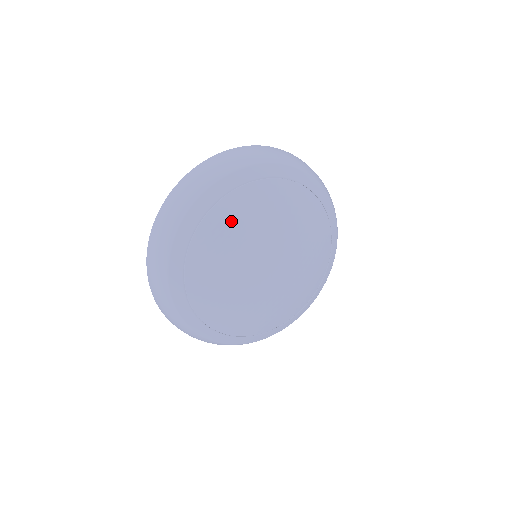
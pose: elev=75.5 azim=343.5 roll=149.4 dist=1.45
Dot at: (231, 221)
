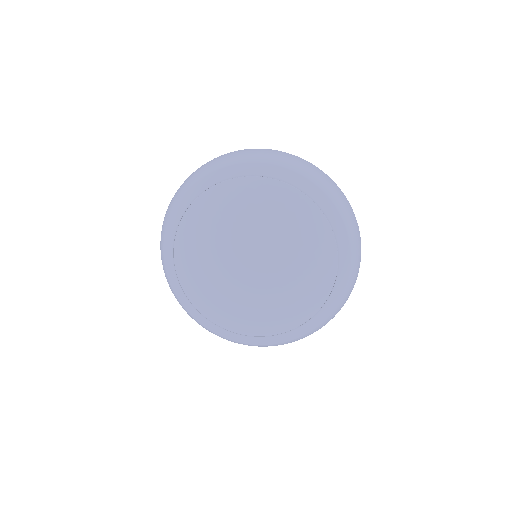
Dot at: (273, 201)
